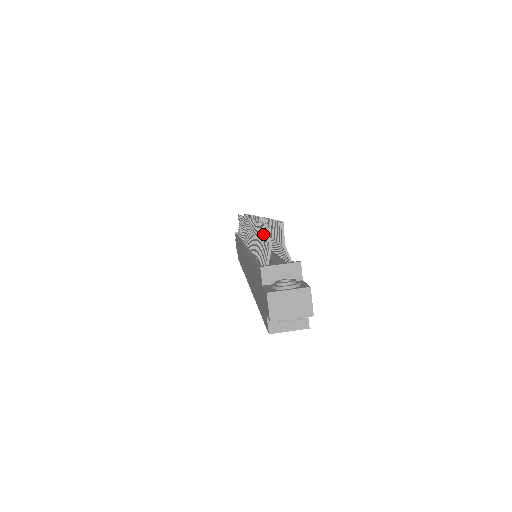
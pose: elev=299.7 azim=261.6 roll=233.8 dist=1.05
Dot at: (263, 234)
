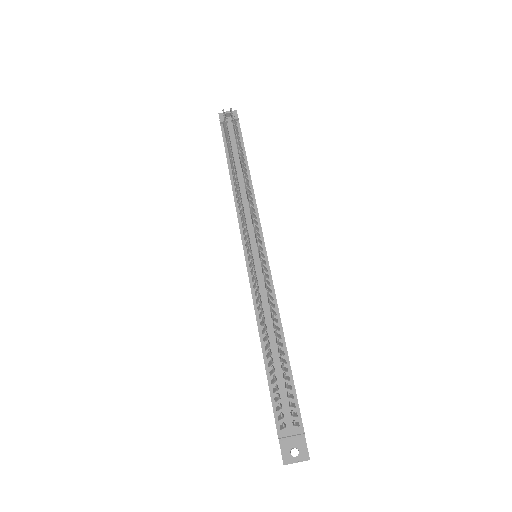
Dot at: (278, 398)
